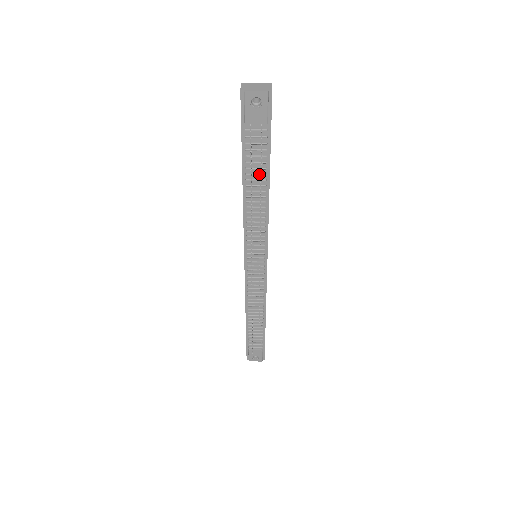
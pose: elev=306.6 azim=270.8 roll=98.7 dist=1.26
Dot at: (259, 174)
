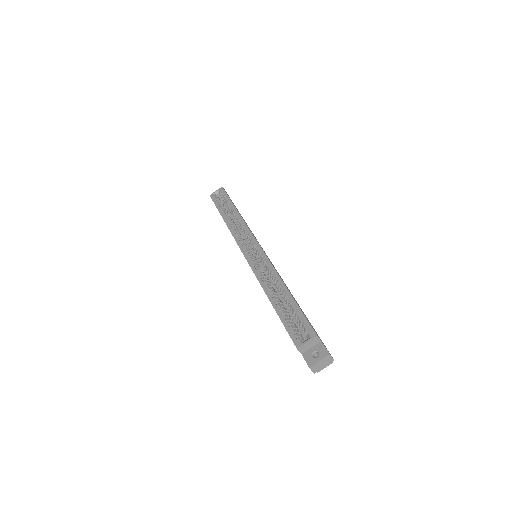
Dot at: occluded
